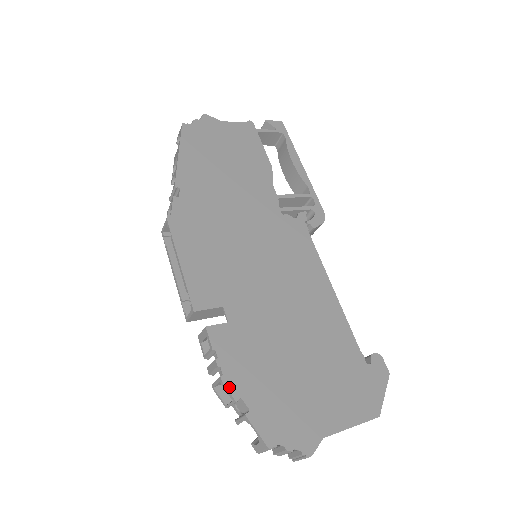
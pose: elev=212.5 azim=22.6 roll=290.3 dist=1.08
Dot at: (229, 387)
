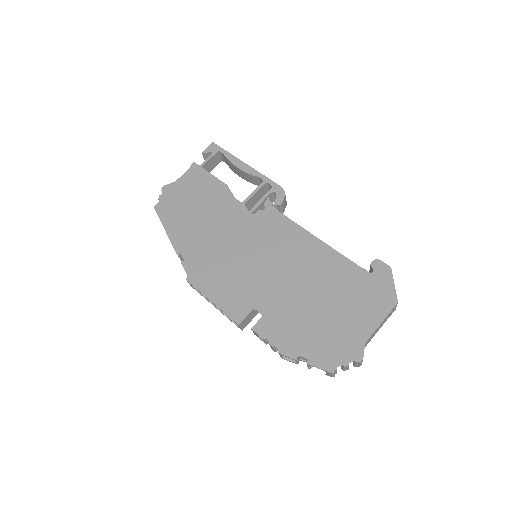
Dot at: (287, 354)
